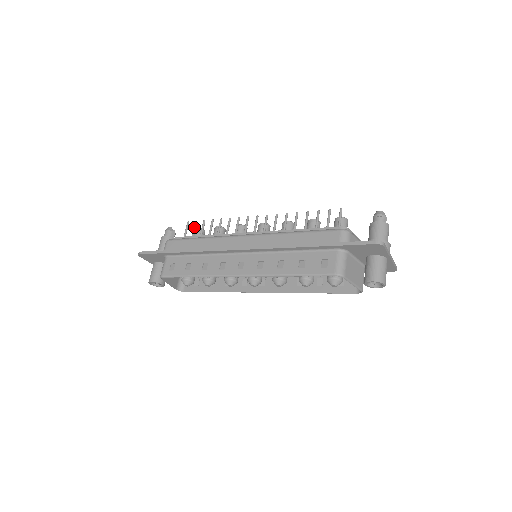
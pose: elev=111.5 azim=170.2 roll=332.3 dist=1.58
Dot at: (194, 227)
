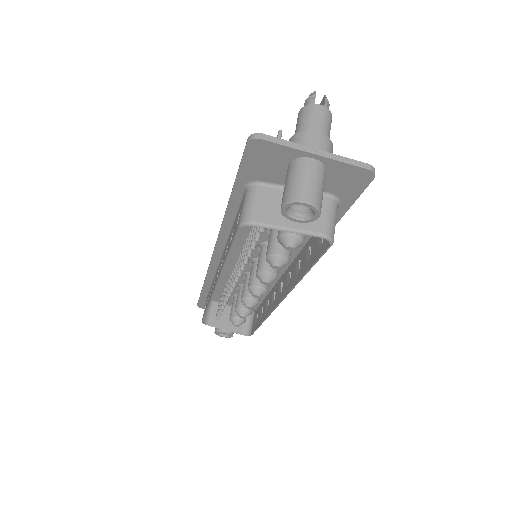
Dot at: occluded
